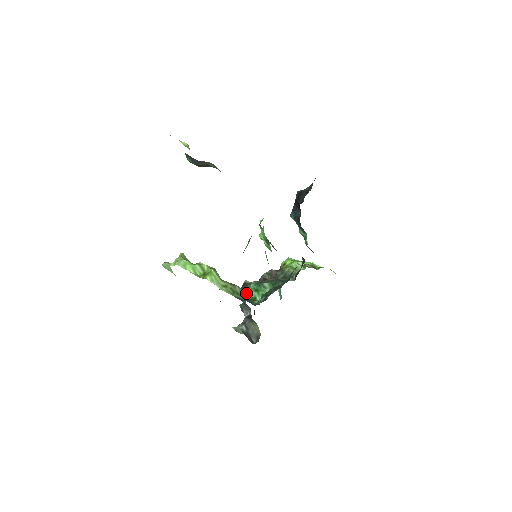
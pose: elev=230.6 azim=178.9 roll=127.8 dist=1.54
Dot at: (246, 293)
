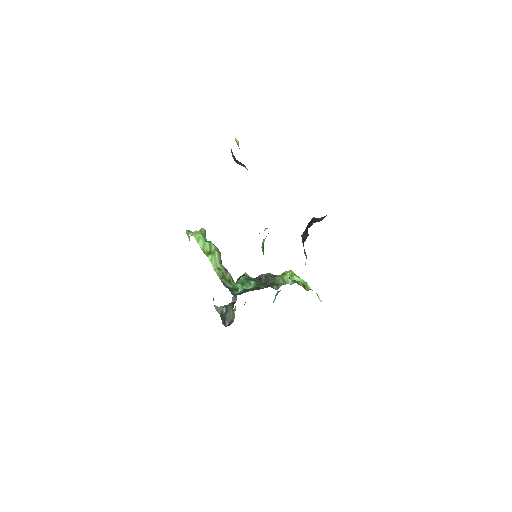
Dot at: (233, 282)
